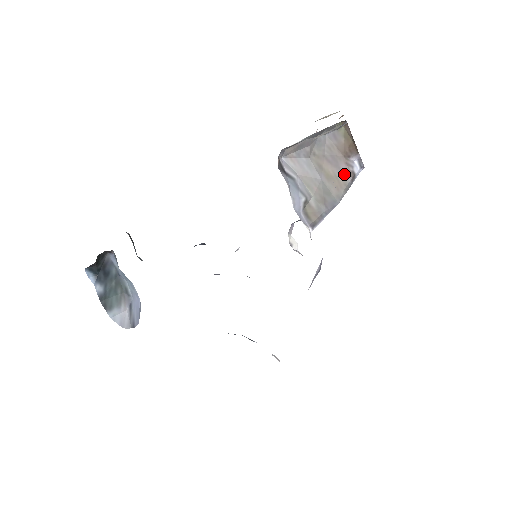
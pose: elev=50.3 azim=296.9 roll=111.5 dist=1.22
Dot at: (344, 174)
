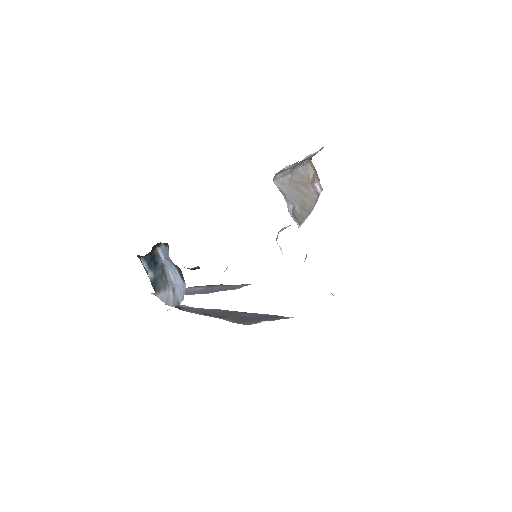
Dot at: (313, 193)
